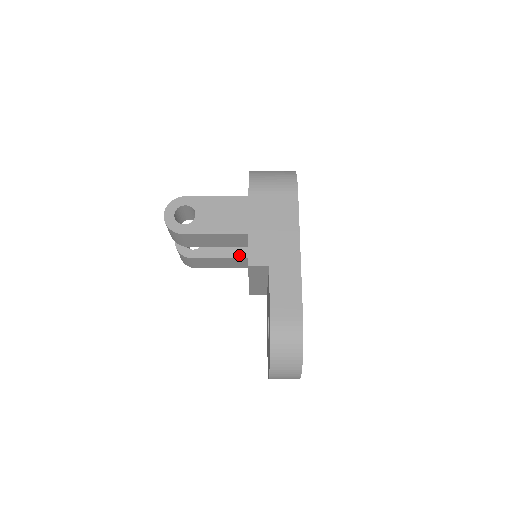
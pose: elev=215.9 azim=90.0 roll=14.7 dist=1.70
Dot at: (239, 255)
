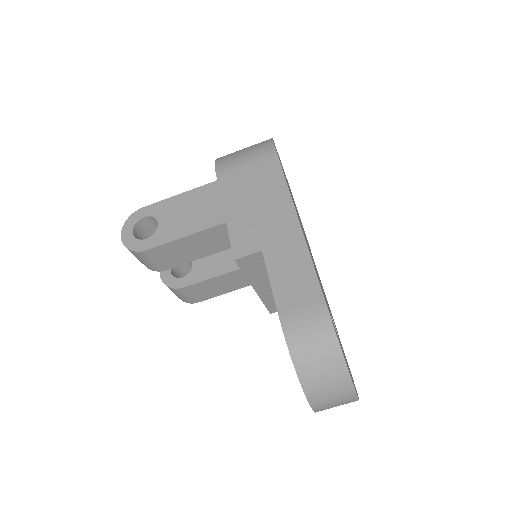
Dot at: occluded
